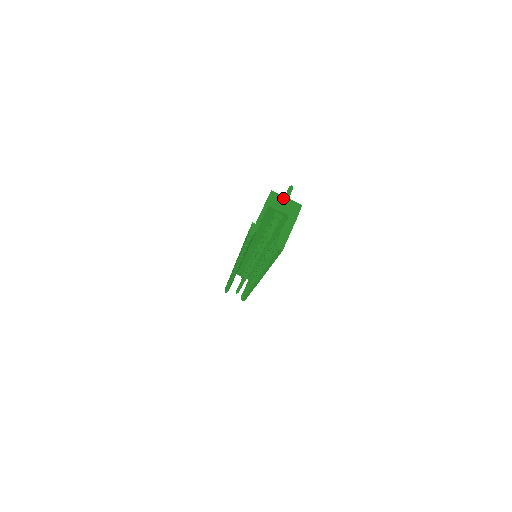
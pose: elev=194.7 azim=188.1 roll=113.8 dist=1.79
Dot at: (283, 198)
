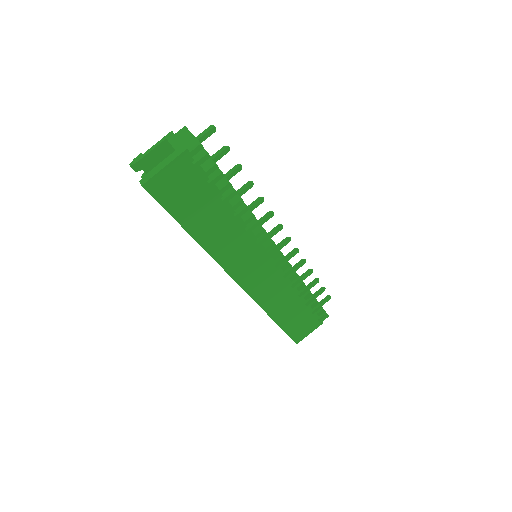
Dot at: (189, 134)
